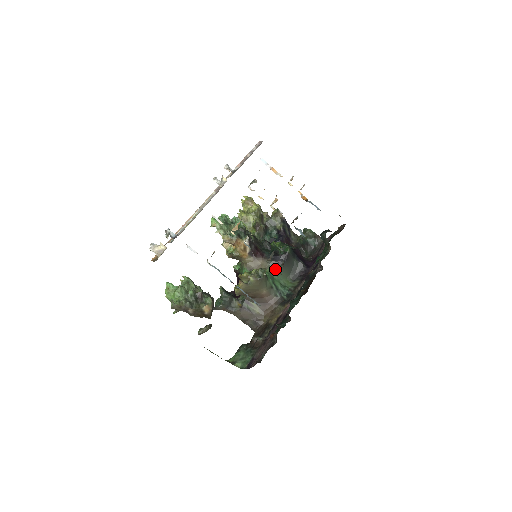
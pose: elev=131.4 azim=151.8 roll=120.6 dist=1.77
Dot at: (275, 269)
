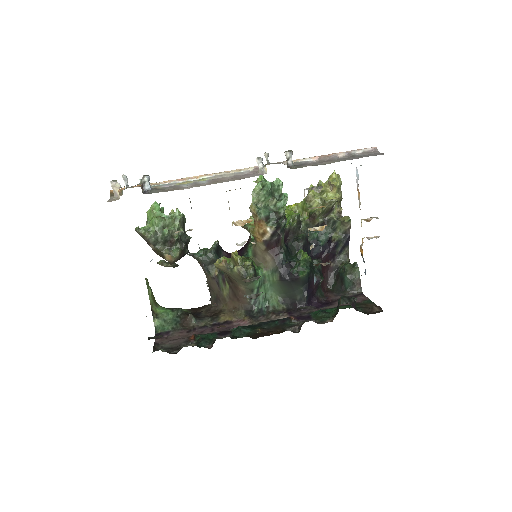
Dot at: (274, 278)
